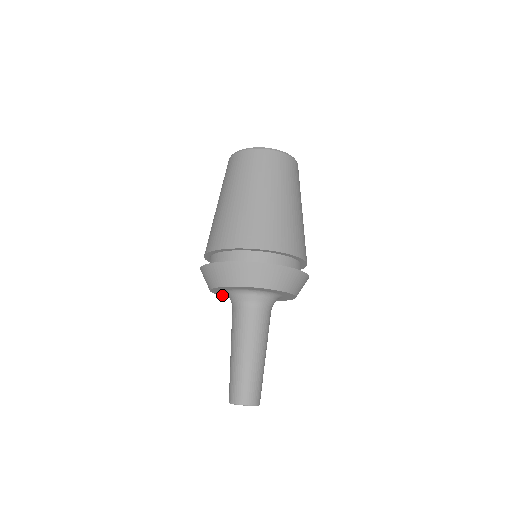
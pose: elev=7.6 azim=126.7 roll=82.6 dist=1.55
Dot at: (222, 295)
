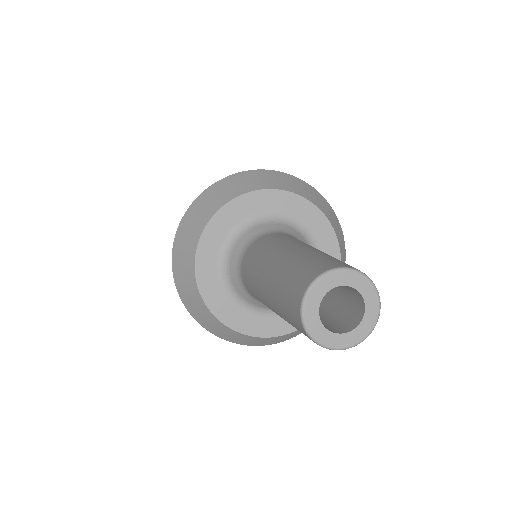
Dot at: (204, 241)
